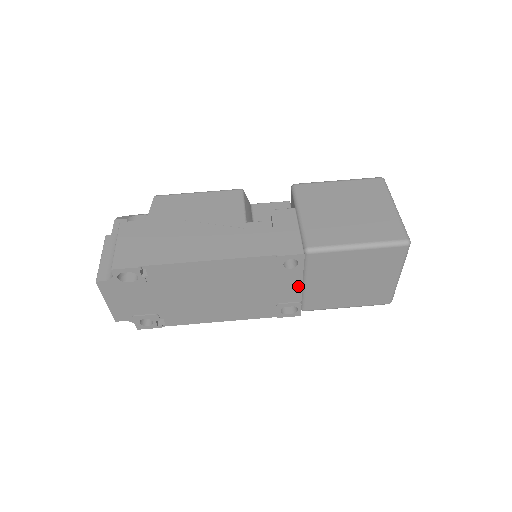
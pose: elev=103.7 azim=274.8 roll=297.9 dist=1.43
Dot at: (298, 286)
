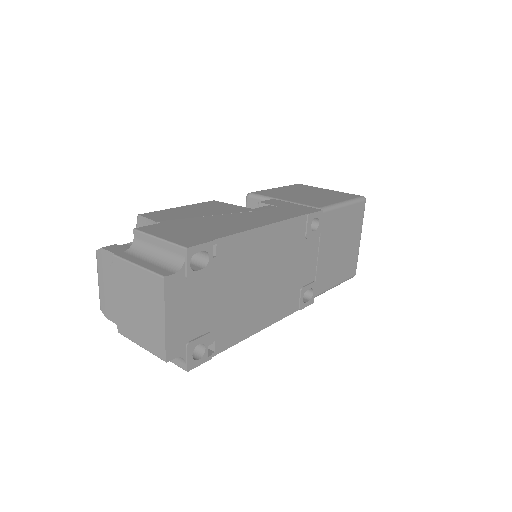
Dot at: (315, 258)
